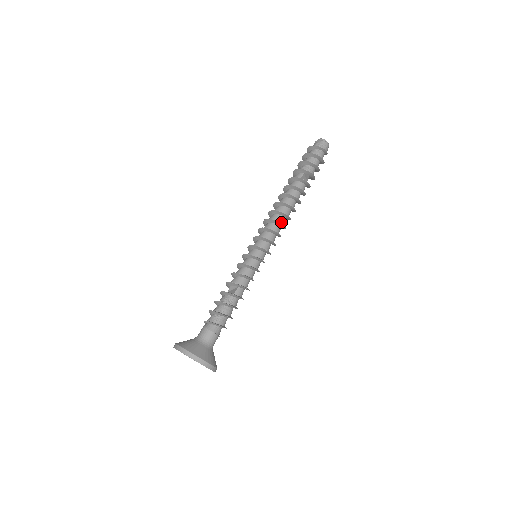
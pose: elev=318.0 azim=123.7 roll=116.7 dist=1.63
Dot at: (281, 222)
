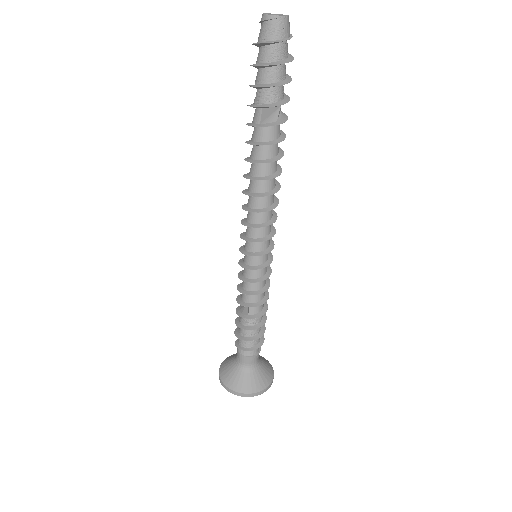
Dot at: (263, 206)
